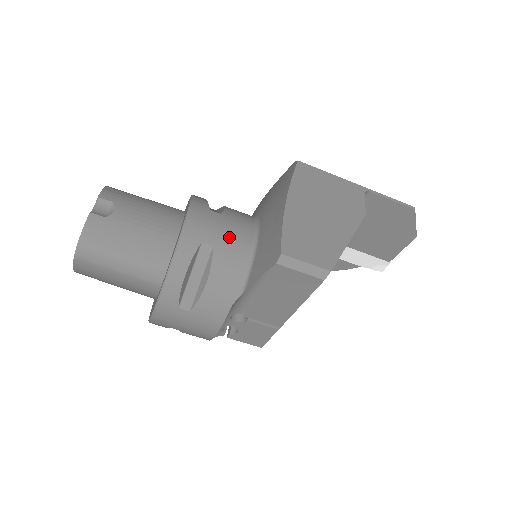
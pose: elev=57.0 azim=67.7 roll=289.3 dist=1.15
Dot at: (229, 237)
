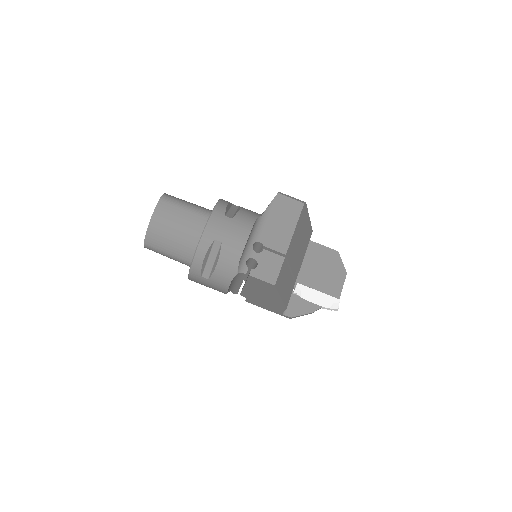
Dot at: occluded
